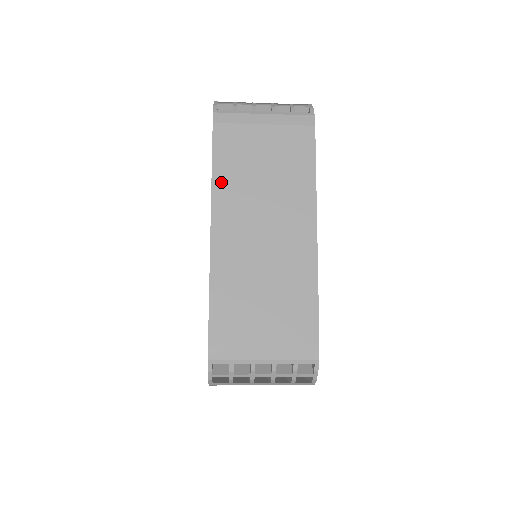
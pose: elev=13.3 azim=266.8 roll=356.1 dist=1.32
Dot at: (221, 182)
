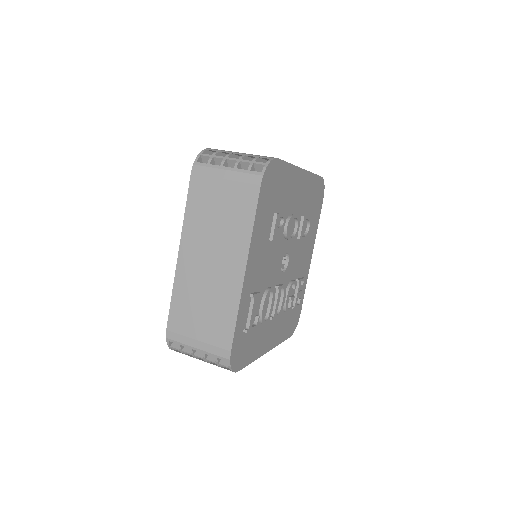
Dot at: (189, 220)
